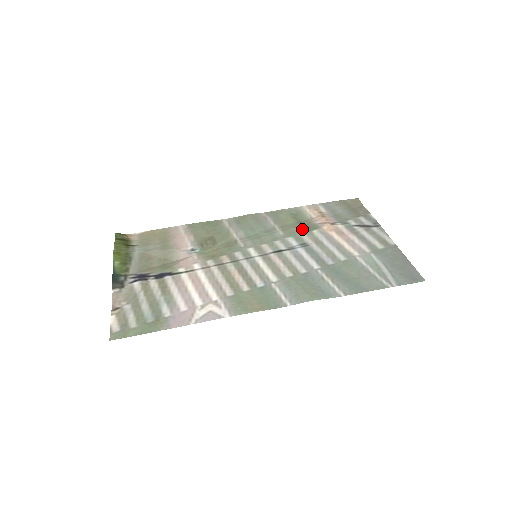
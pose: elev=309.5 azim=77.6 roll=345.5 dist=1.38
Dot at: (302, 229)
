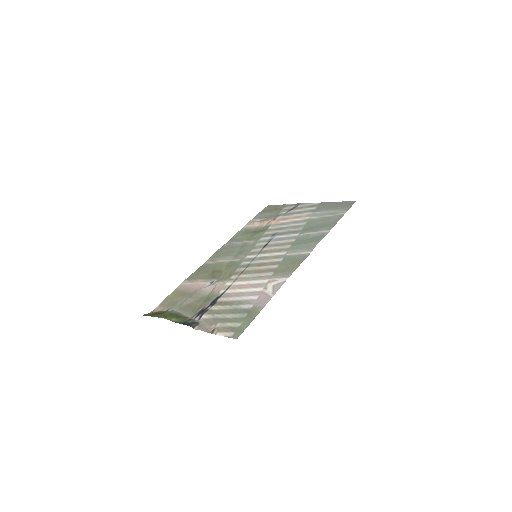
Dot at: (261, 232)
